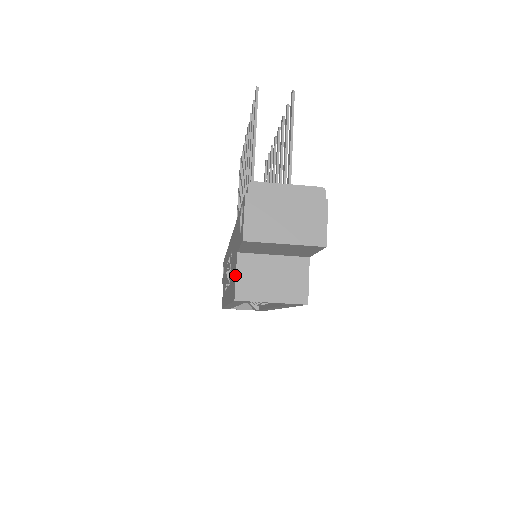
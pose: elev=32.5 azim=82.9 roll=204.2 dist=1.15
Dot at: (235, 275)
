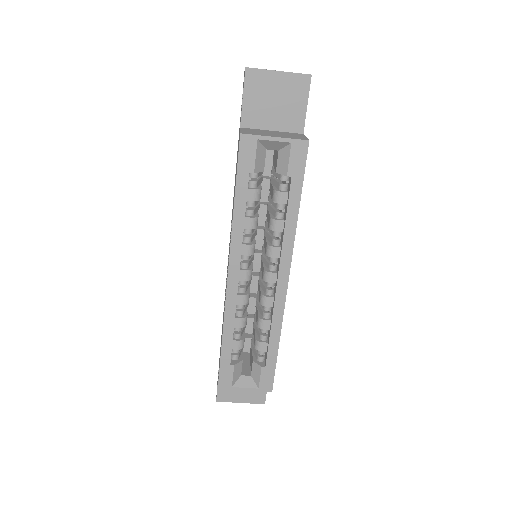
Dot at: (239, 135)
